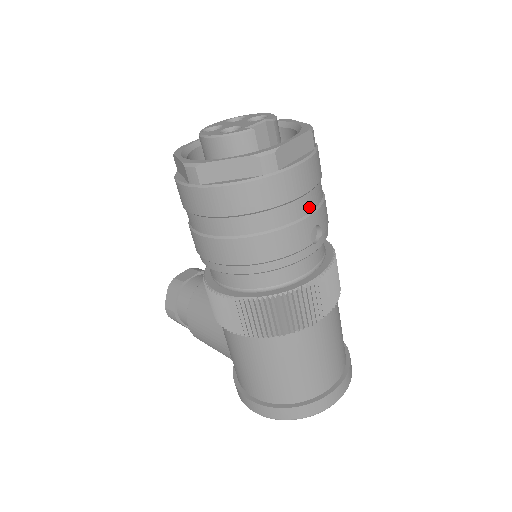
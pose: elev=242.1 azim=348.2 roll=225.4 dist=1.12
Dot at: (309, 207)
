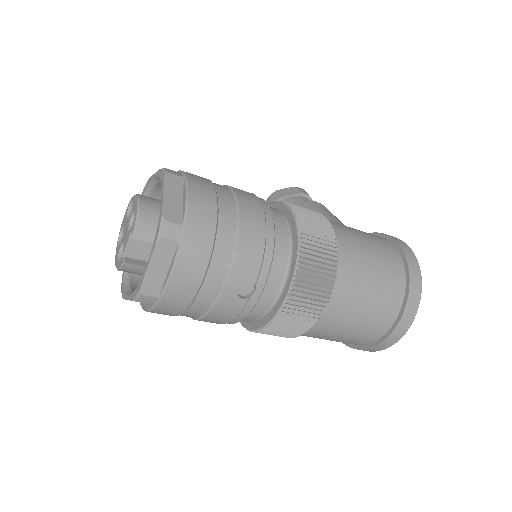
Dot at: (216, 285)
